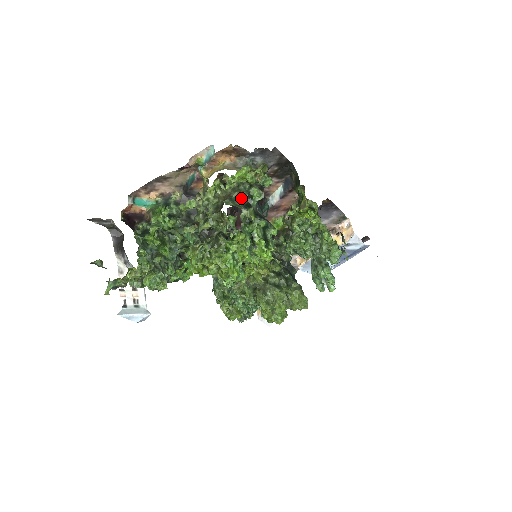
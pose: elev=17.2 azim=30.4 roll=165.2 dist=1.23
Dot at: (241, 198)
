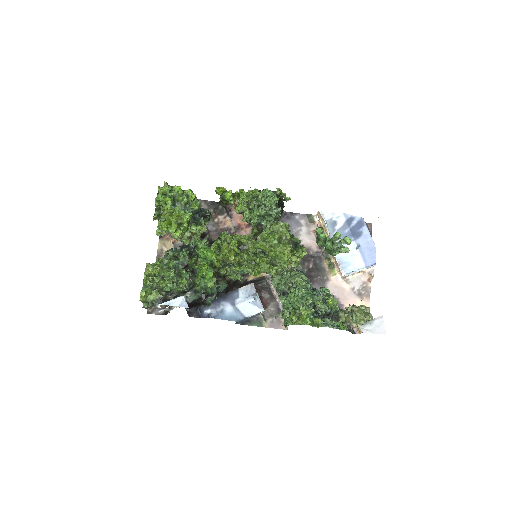
Dot at: occluded
